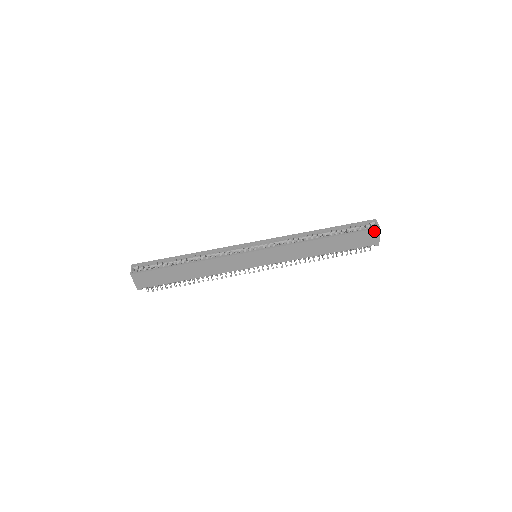
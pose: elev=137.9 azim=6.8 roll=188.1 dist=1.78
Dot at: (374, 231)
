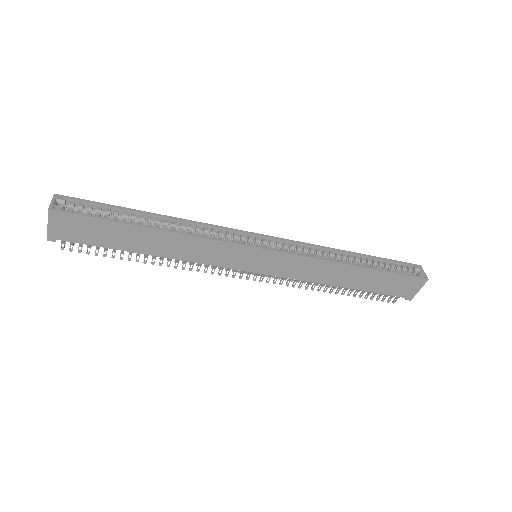
Dot at: (419, 281)
